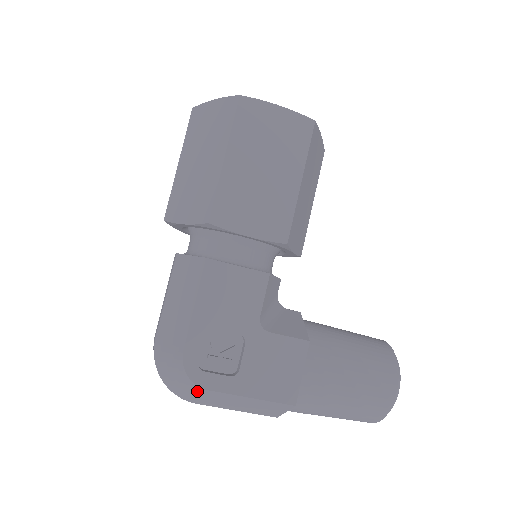
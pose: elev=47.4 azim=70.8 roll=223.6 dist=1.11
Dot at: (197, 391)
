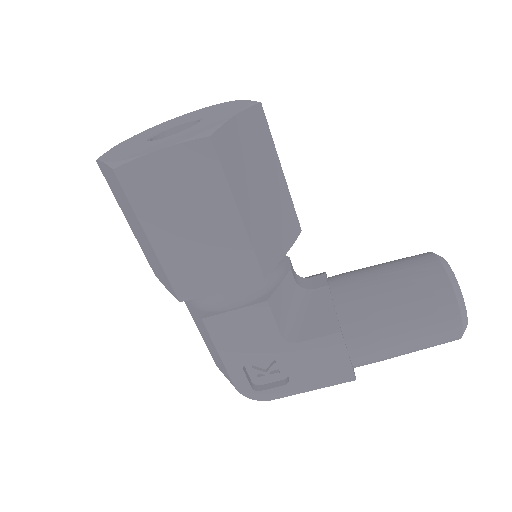
Dot at: occluded
